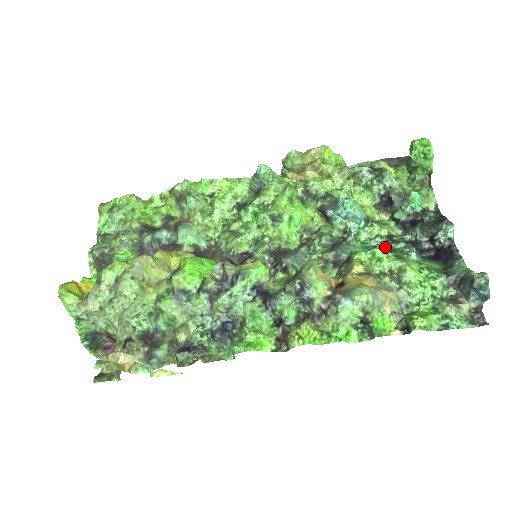
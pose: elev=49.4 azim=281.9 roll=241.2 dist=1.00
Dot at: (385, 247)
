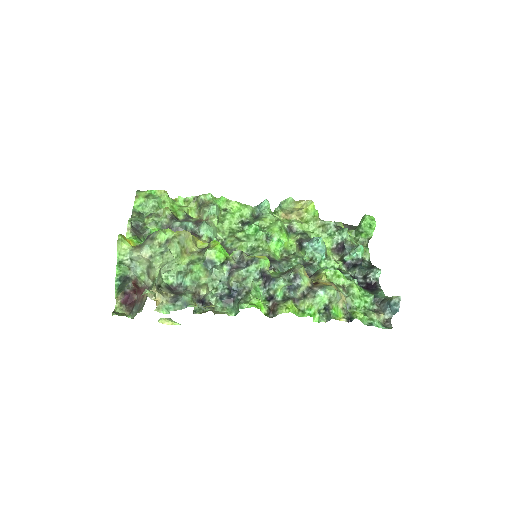
Dot at: occluded
